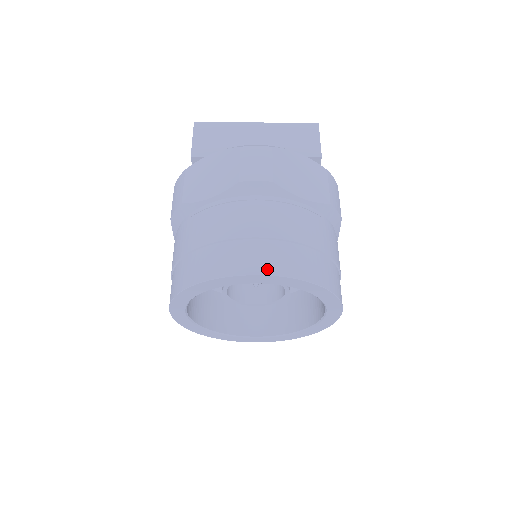
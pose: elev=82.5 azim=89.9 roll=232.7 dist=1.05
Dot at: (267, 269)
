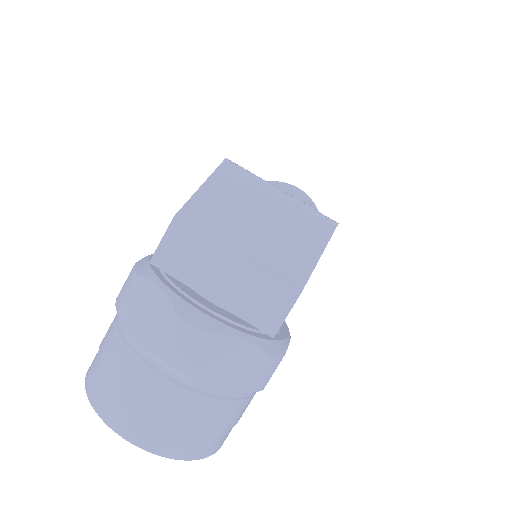
Dot at: (138, 441)
